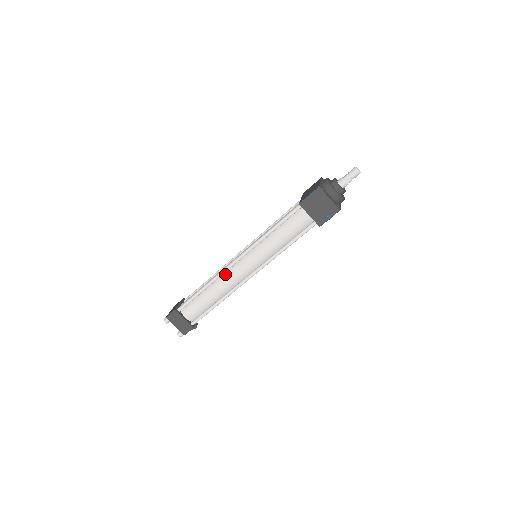
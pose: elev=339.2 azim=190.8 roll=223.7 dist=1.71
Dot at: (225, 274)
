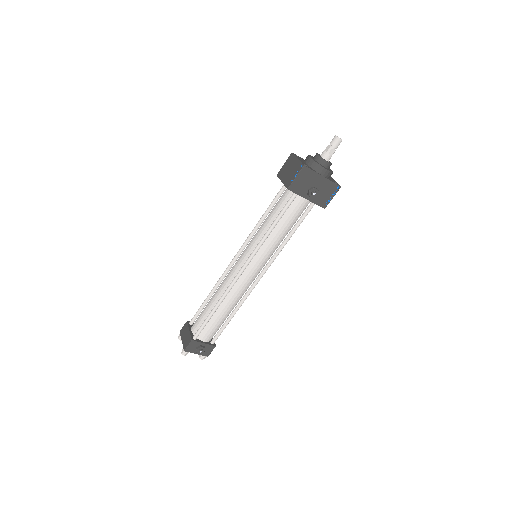
Dot at: (227, 275)
